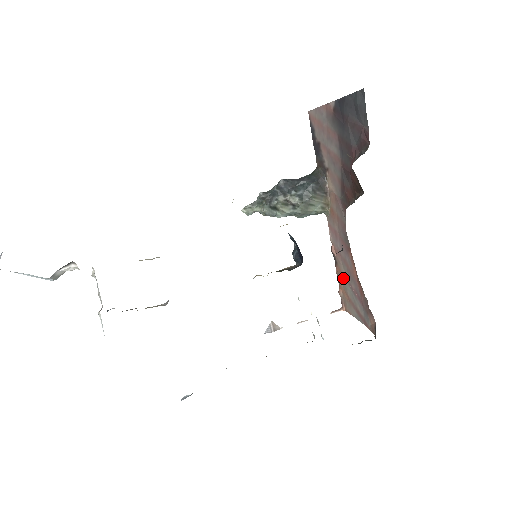
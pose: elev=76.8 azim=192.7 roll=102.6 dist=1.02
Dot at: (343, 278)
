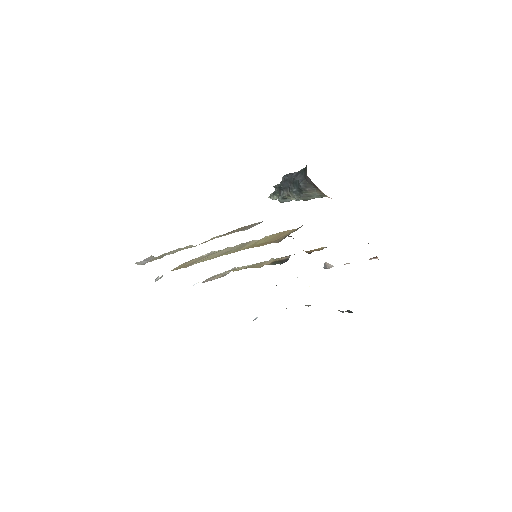
Dot at: occluded
